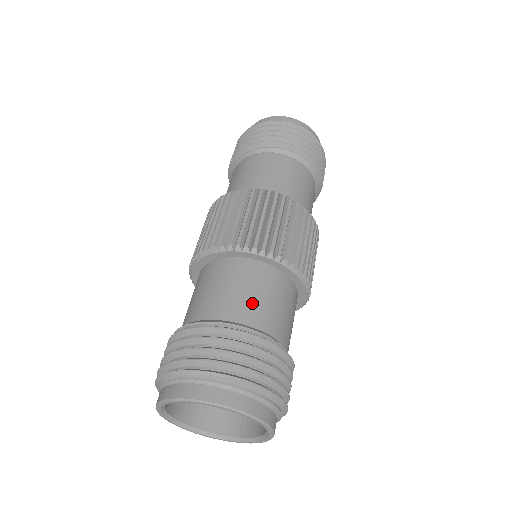
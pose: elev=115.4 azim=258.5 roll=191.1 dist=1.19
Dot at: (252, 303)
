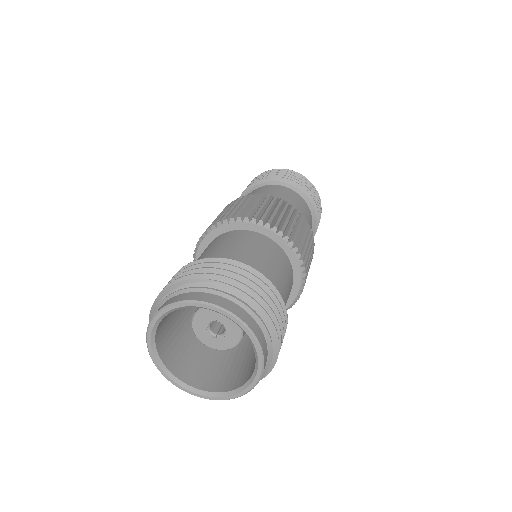
Dot at: (249, 253)
